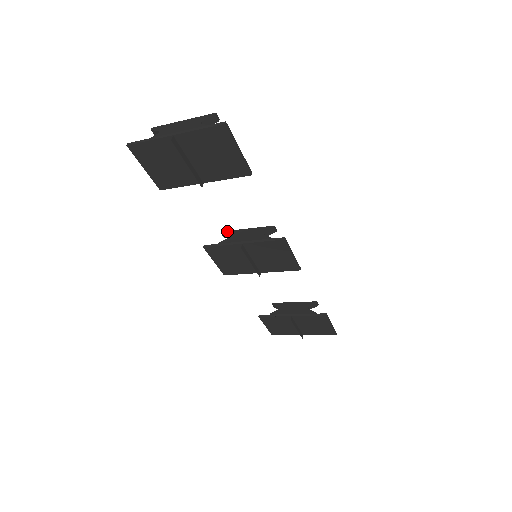
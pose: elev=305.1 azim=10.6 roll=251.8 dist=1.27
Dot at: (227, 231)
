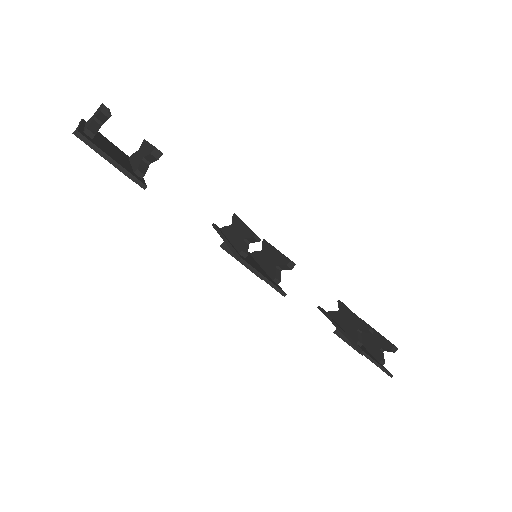
Dot at: (236, 216)
